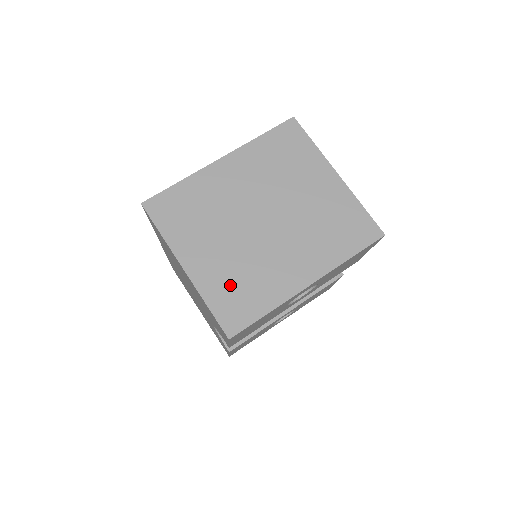
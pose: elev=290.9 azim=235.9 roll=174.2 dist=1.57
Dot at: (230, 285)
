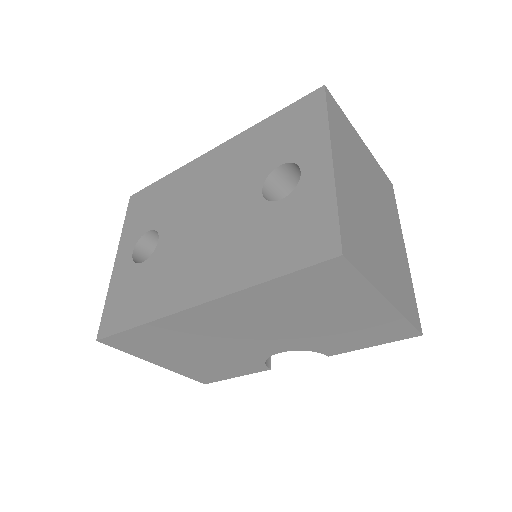
Dot at: (401, 289)
